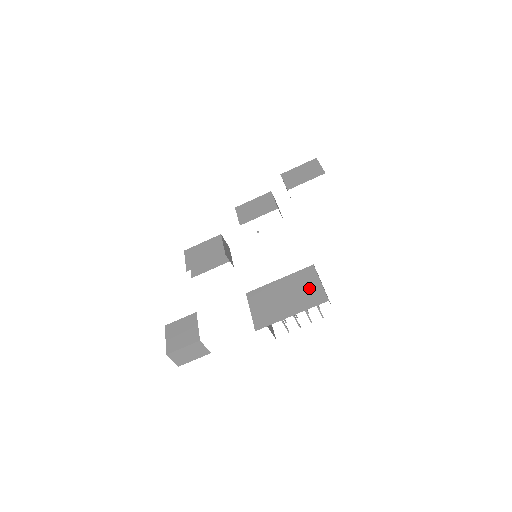
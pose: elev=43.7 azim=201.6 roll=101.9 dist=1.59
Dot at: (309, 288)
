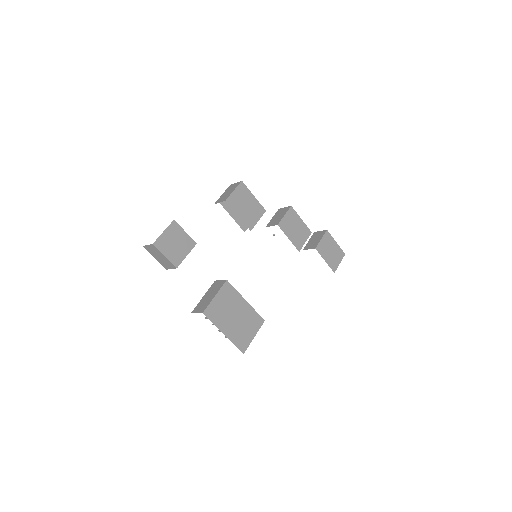
Dot at: (247, 332)
